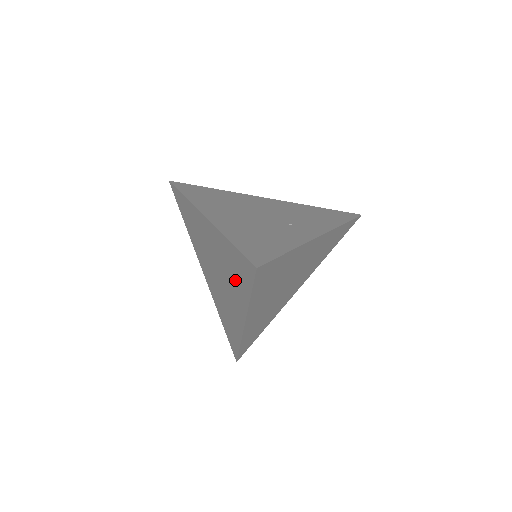
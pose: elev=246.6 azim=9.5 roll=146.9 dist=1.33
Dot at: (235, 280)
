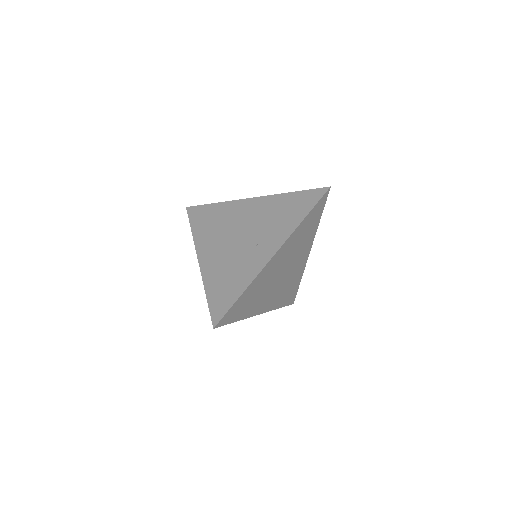
Dot at: occluded
